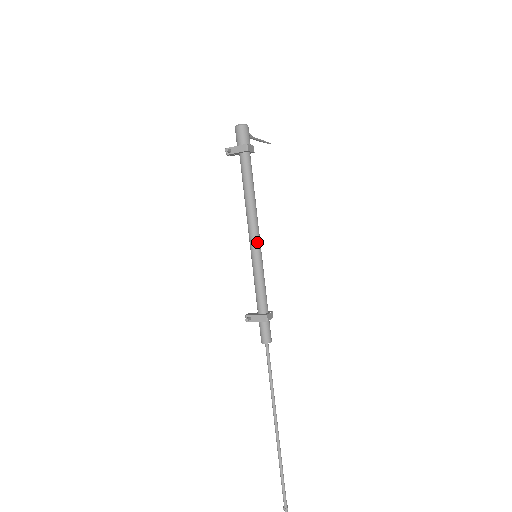
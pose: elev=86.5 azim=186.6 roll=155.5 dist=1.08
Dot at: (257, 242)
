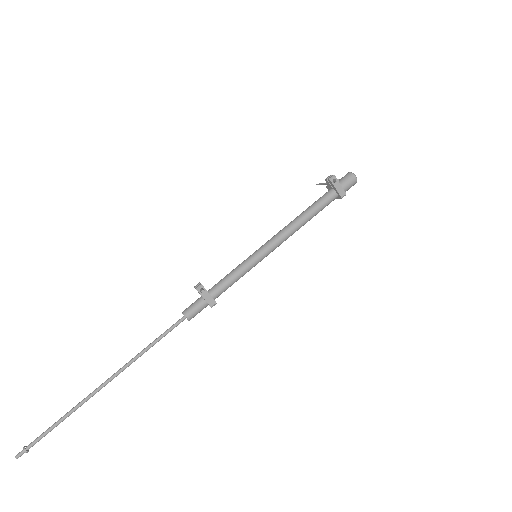
Dot at: (272, 251)
